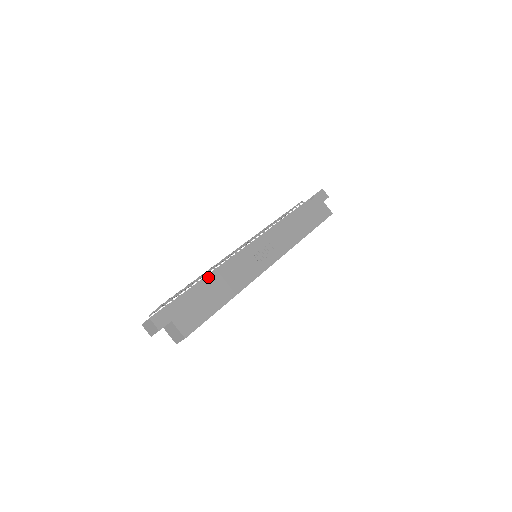
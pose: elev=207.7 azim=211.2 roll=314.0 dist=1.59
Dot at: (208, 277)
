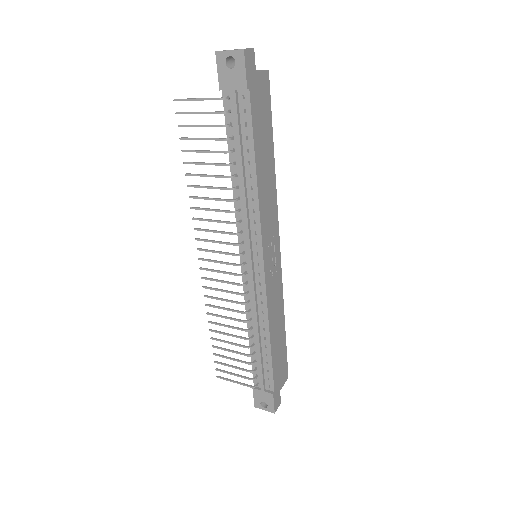
Dot at: (270, 346)
